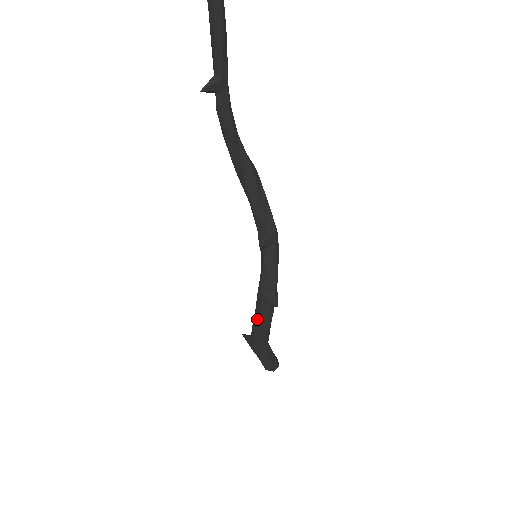
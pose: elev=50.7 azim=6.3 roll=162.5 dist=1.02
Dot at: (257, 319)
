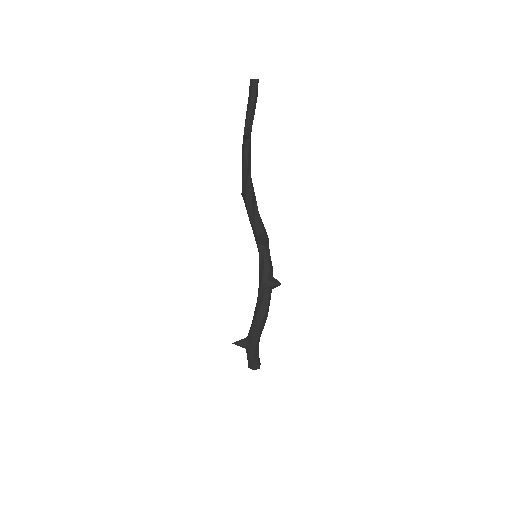
Dot at: (263, 305)
